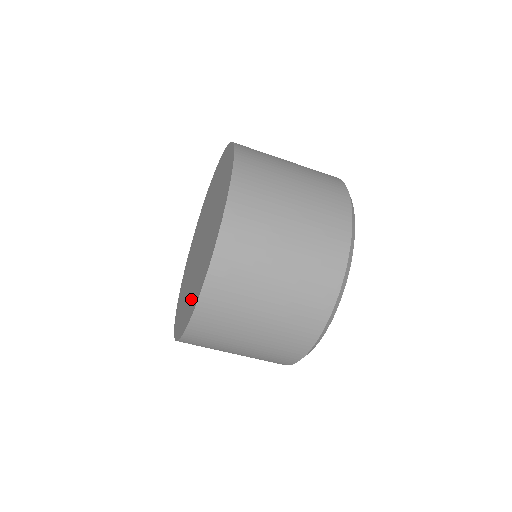
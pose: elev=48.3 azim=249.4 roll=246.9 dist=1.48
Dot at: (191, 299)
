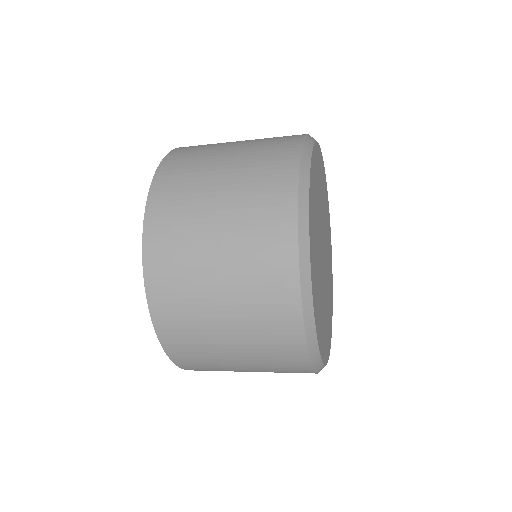
Dot at: occluded
